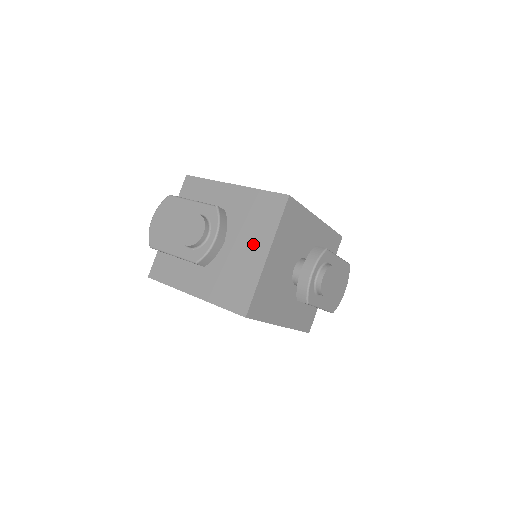
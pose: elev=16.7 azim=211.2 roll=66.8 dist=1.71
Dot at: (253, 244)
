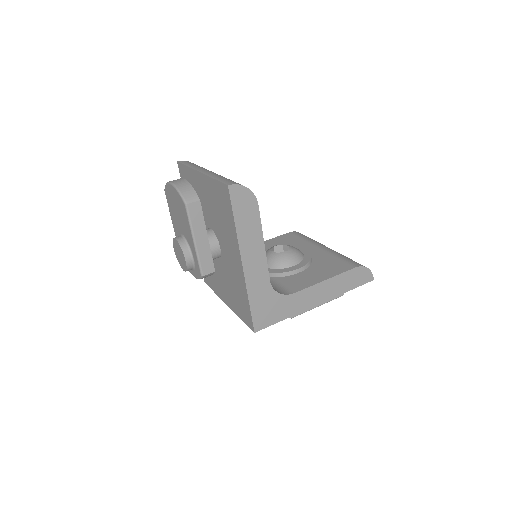
Dot at: (226, 291)
